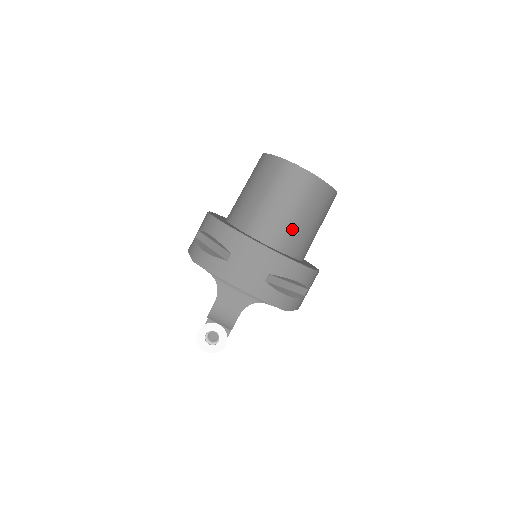
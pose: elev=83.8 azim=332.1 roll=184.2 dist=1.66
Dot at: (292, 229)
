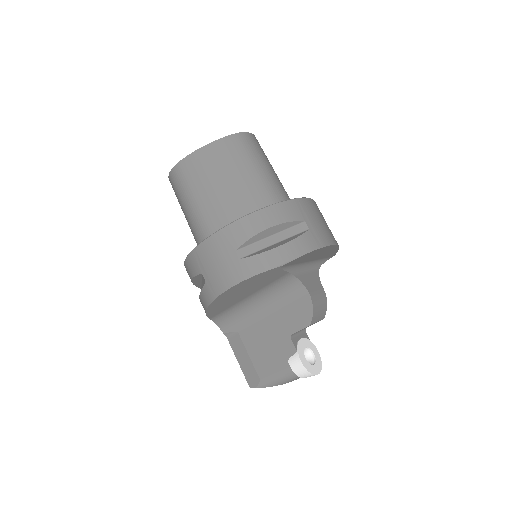
Dot at: occluded
